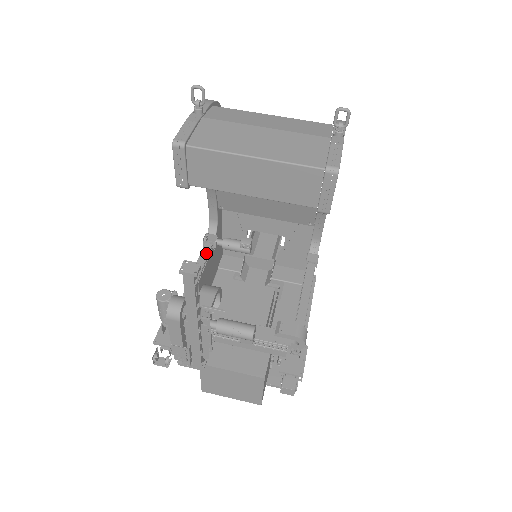
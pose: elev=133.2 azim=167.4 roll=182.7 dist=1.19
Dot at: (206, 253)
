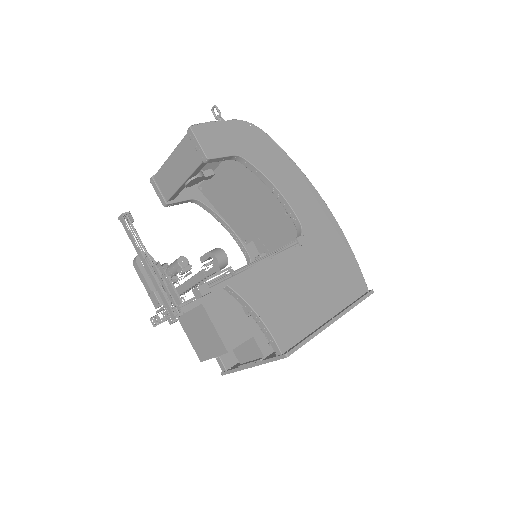
Dot at: occluded
